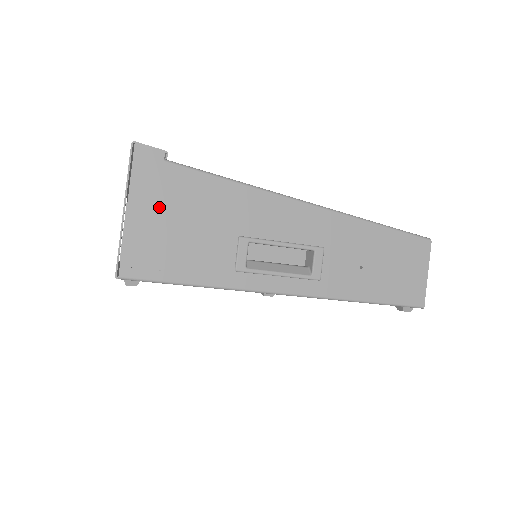
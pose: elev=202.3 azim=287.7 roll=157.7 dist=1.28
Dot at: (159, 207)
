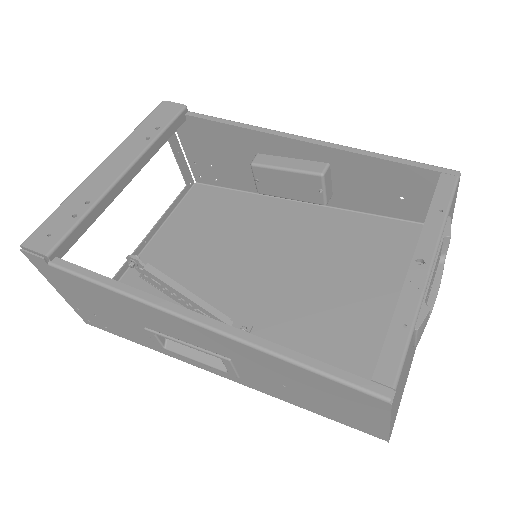
Dot at: (73, 294)
